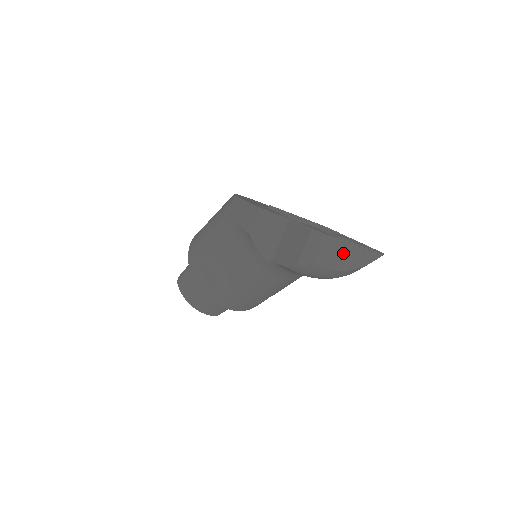
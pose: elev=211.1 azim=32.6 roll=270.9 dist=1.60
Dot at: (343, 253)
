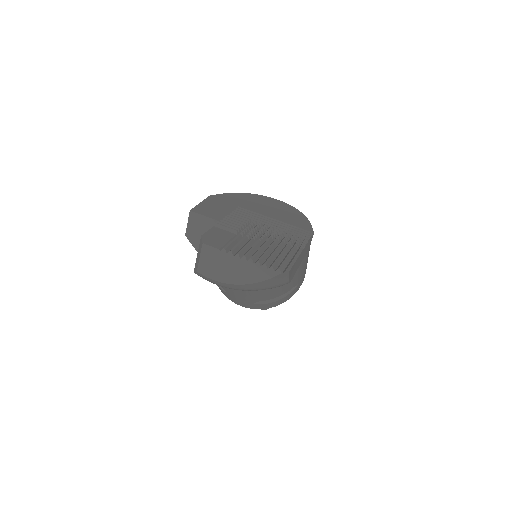
Dot at: (229, 265)
